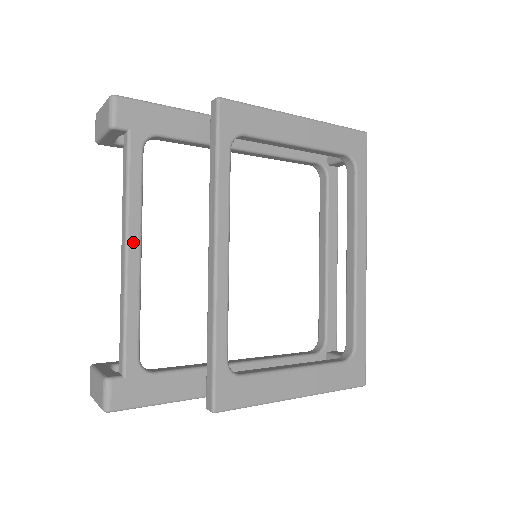
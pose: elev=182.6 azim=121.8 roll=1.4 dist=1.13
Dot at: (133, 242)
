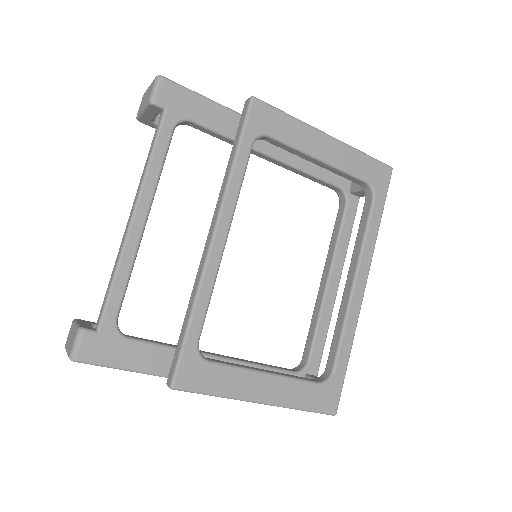
Dot at: (142, 209)
